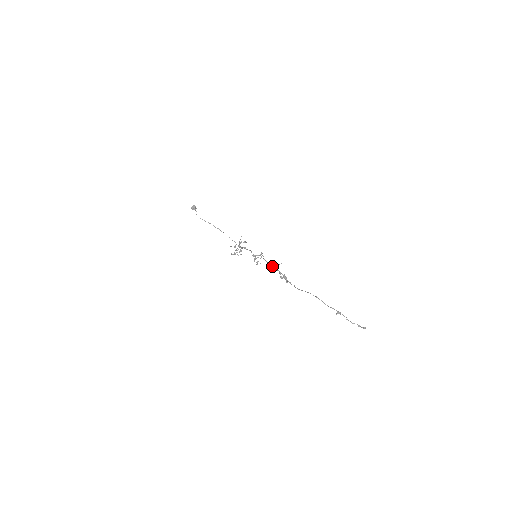
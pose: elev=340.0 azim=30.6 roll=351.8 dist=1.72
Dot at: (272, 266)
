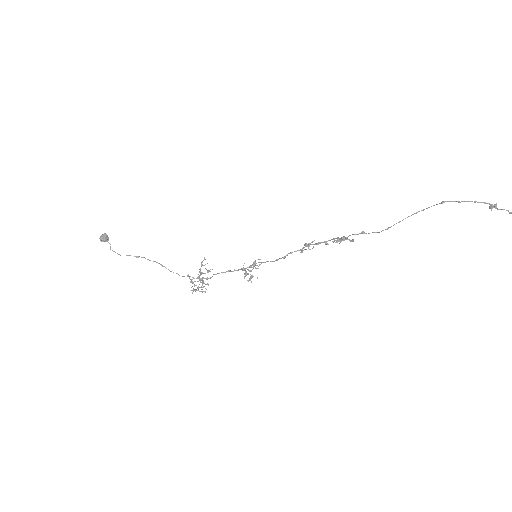
Dot at: occluded
